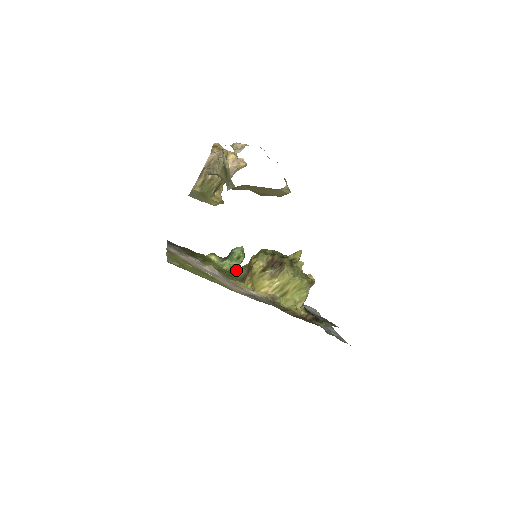
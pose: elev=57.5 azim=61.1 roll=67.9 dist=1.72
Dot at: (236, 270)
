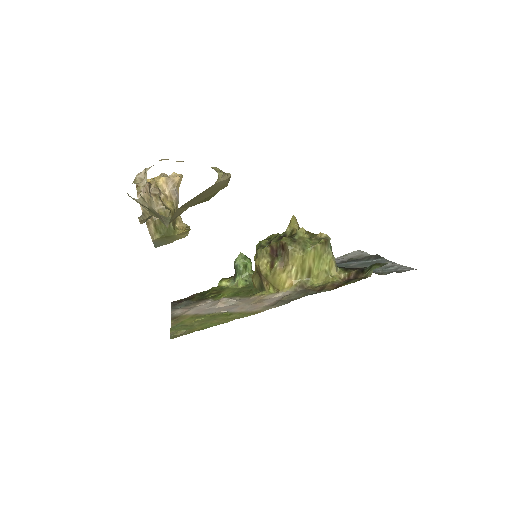
Dot at: occluded
